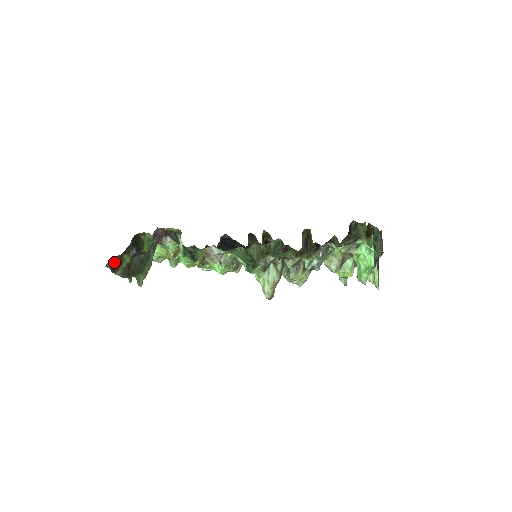
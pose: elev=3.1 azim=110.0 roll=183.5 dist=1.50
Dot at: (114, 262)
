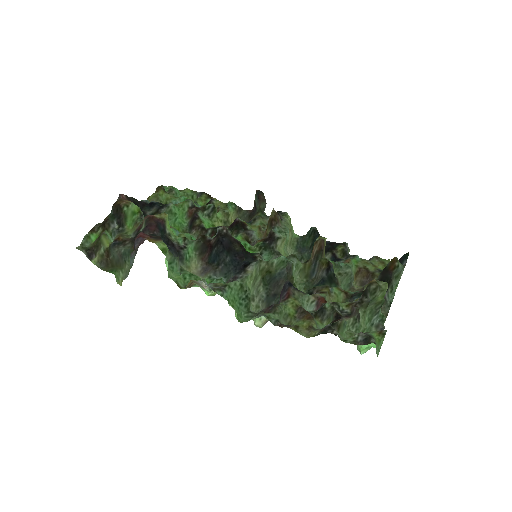
Dot at: (91, 238)
